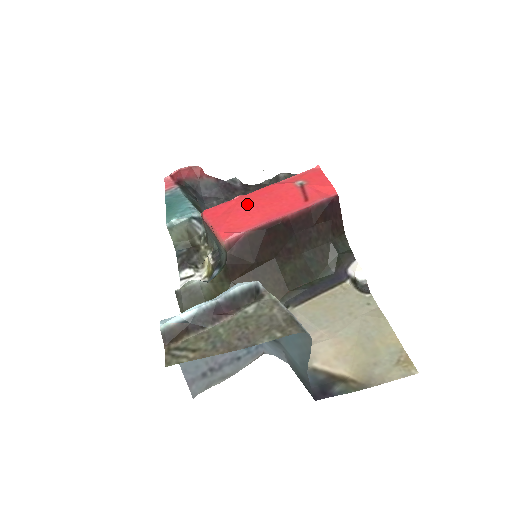
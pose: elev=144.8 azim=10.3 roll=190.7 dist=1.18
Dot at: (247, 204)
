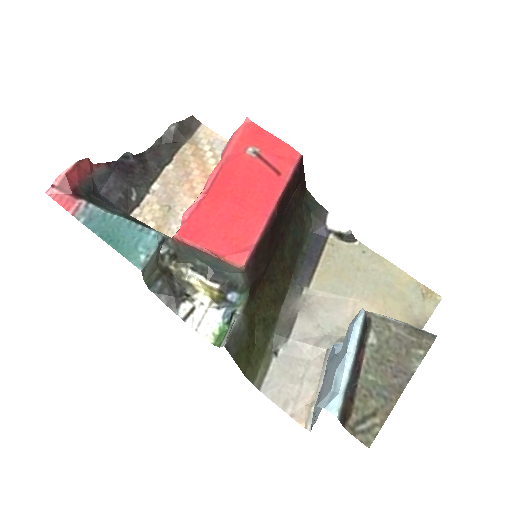
Dot at: (224, 204)
